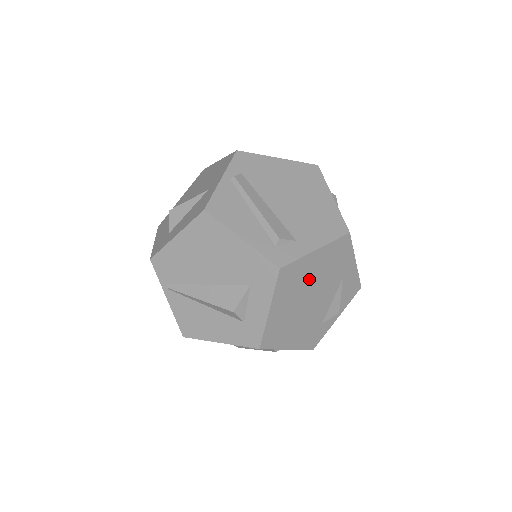
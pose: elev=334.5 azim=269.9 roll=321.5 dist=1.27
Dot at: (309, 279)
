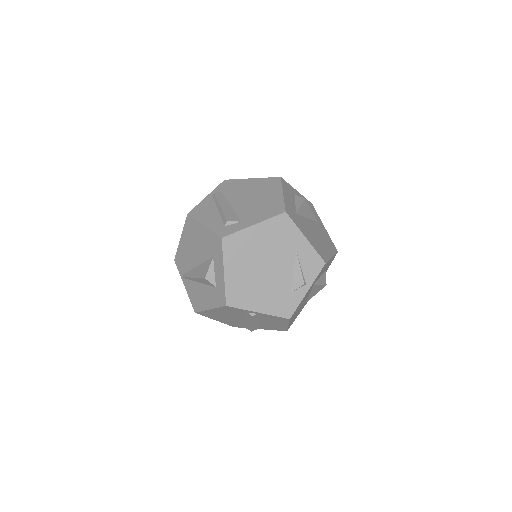
Dot at: (256, 249)
